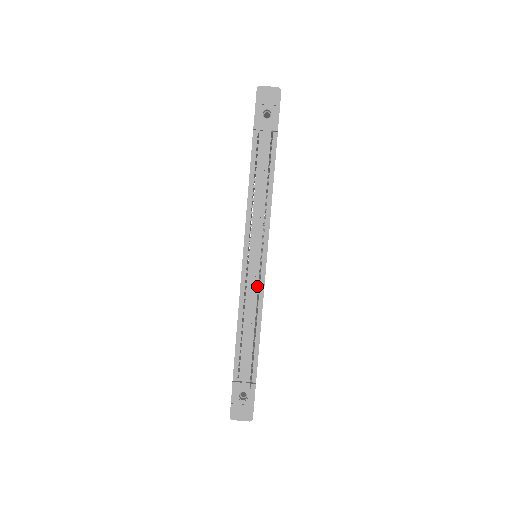
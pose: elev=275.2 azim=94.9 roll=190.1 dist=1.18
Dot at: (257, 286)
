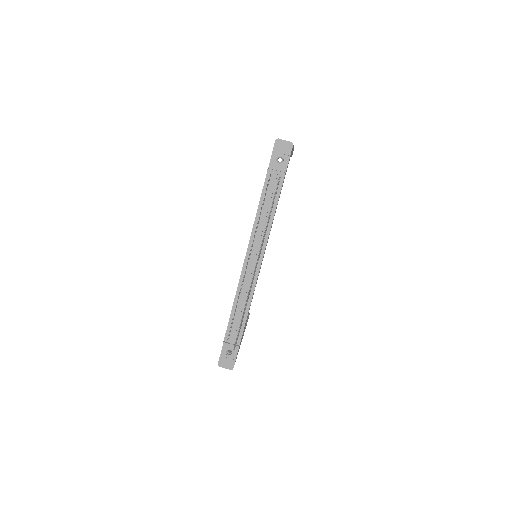
Dot at: (251, 281)
